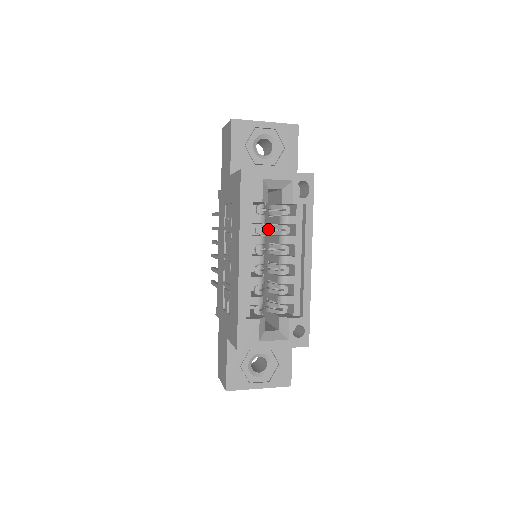
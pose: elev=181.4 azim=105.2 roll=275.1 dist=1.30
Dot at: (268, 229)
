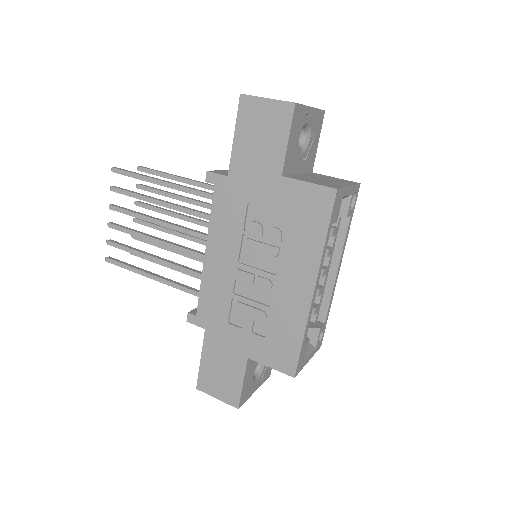
Dot at: occluded
